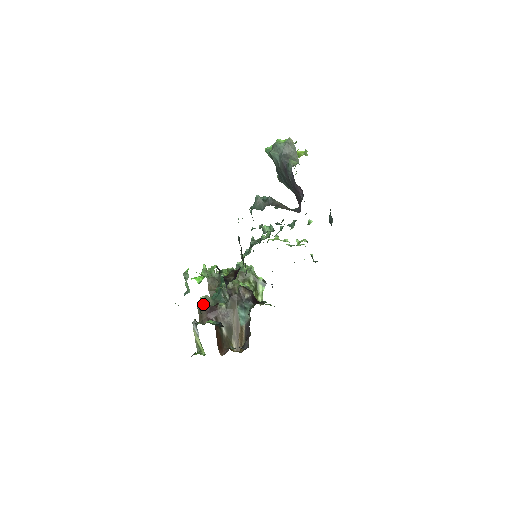
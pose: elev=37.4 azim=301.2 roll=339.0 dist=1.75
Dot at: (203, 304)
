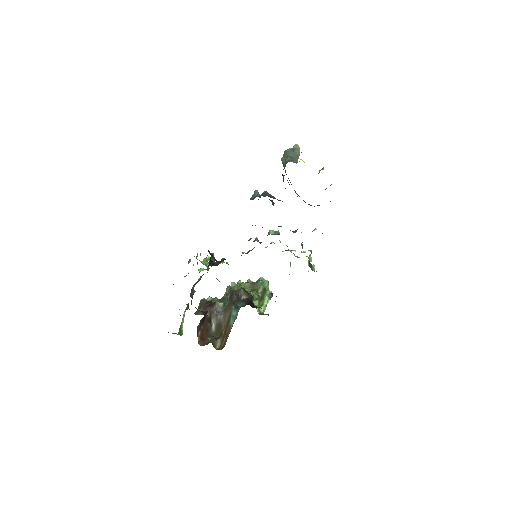
Dot at: (206, 300)
